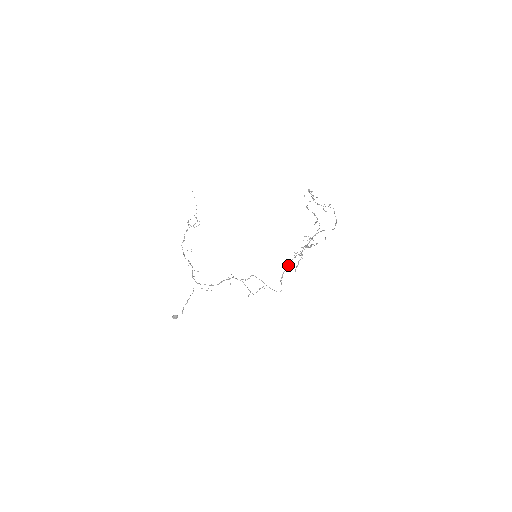
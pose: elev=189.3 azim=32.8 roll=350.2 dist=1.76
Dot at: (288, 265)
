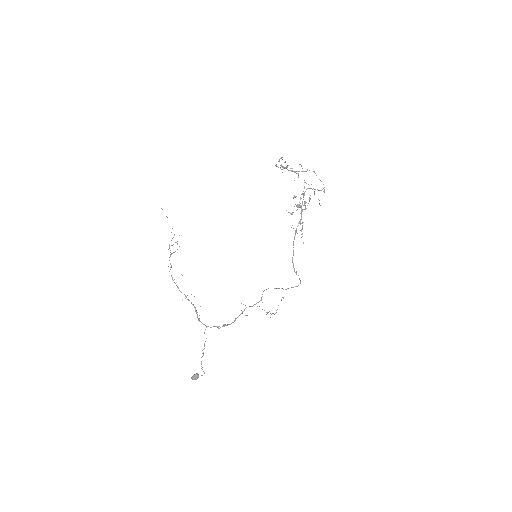
Dot at: occluded
